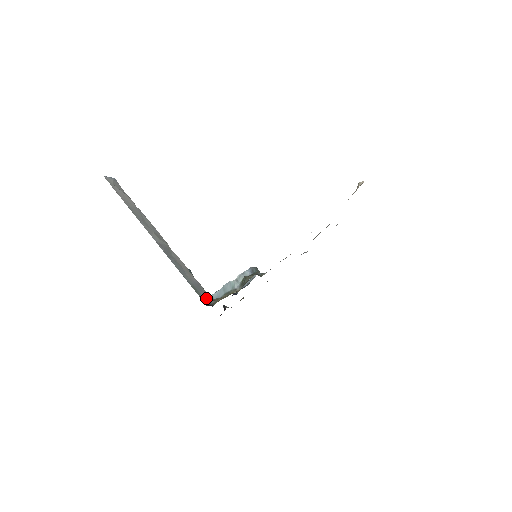
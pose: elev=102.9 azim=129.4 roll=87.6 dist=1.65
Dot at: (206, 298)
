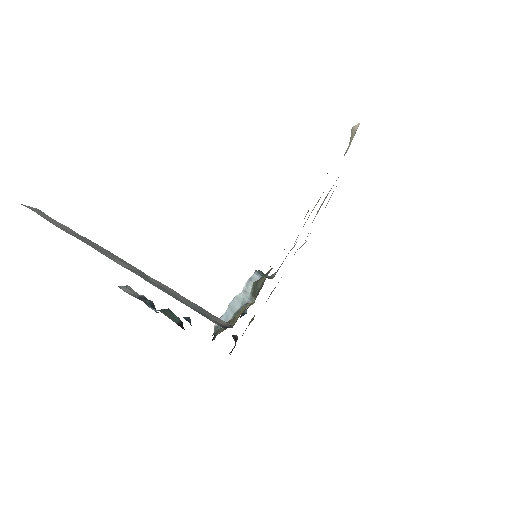
Dot at: (218, 322)
